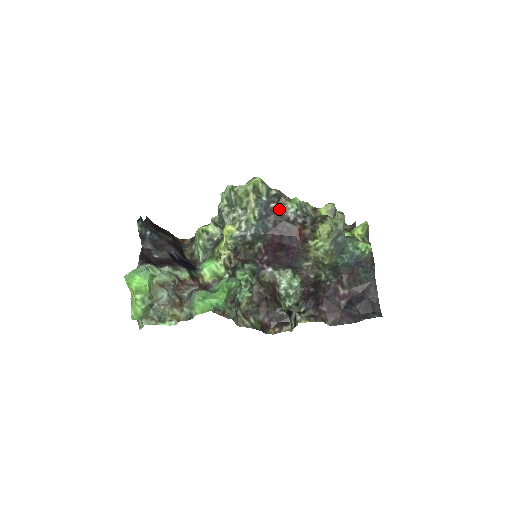
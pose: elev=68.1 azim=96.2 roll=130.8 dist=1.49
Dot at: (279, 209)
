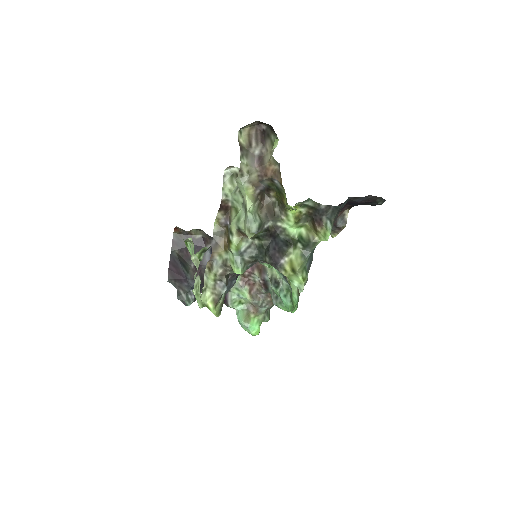
Dot at: (235, 273)
